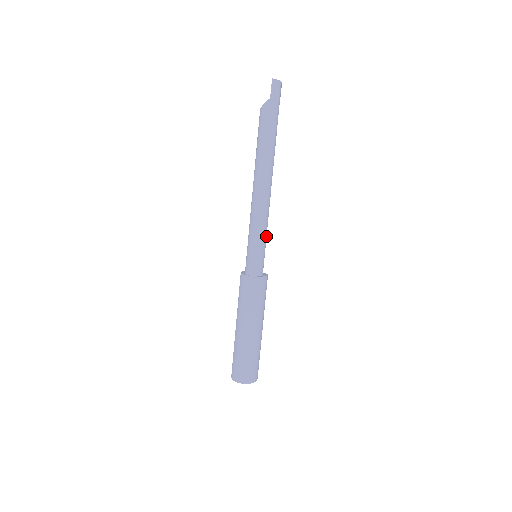
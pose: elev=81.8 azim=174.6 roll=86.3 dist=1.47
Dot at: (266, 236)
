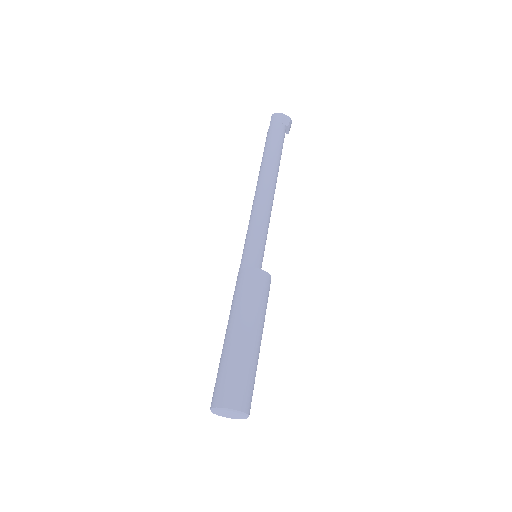
Dot at: (261, 230)
